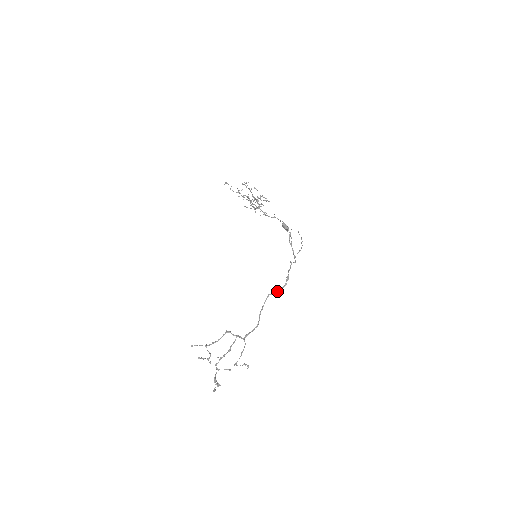
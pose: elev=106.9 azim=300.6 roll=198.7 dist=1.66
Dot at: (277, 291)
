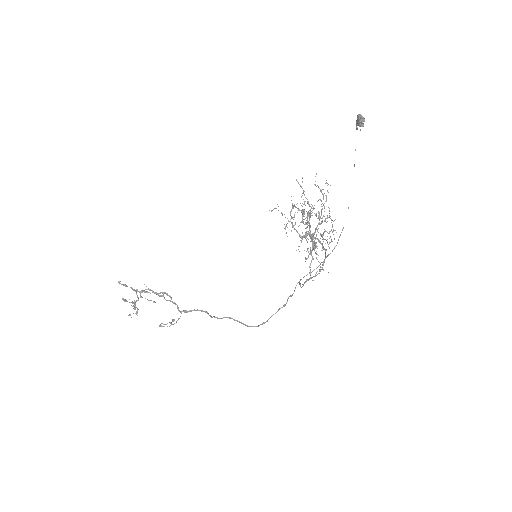
Dot at: (243, 324)
